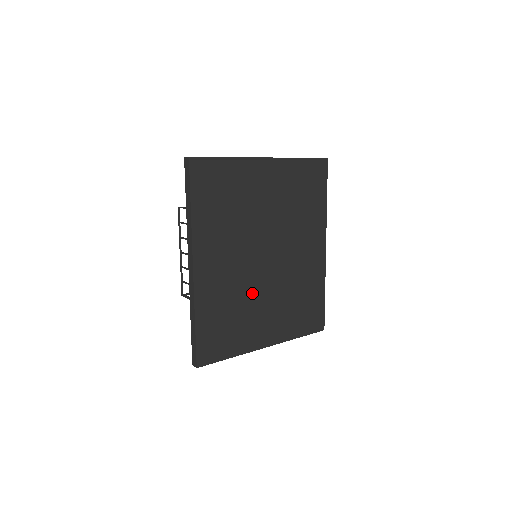
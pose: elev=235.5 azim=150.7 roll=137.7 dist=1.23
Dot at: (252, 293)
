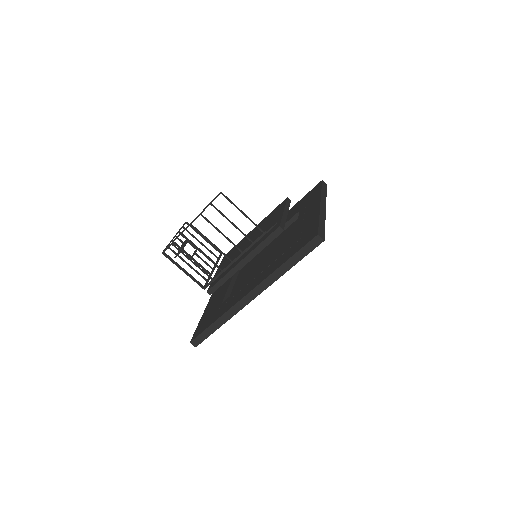
Dot at: occluded
